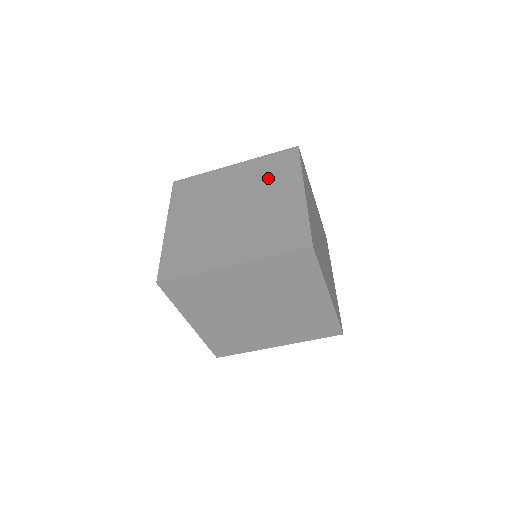
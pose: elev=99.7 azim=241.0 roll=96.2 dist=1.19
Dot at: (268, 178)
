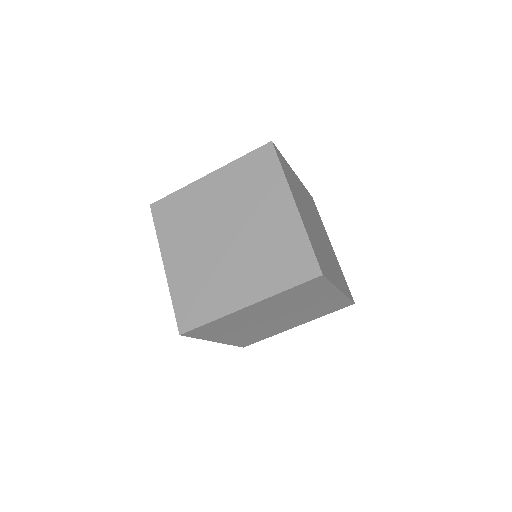
Dot at: (252, 190)
